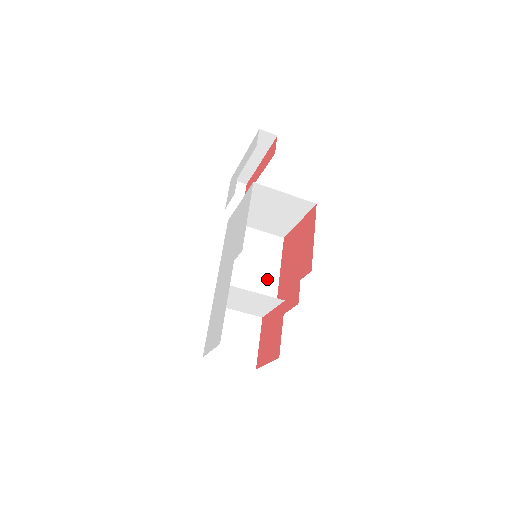
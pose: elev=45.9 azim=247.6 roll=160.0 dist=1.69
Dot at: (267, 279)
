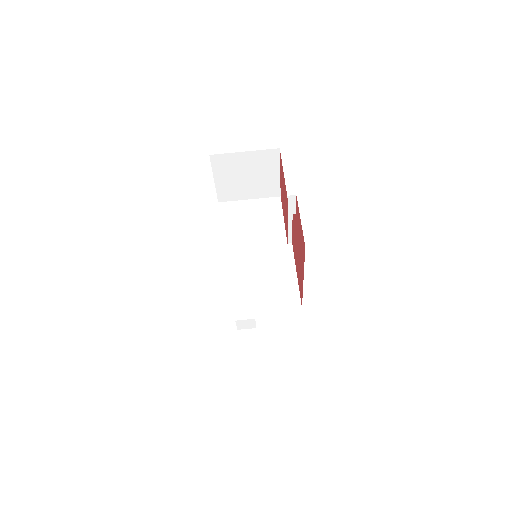
Dot at: occluded
